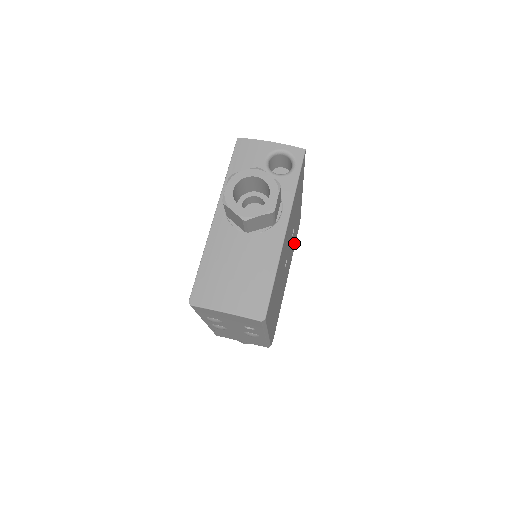
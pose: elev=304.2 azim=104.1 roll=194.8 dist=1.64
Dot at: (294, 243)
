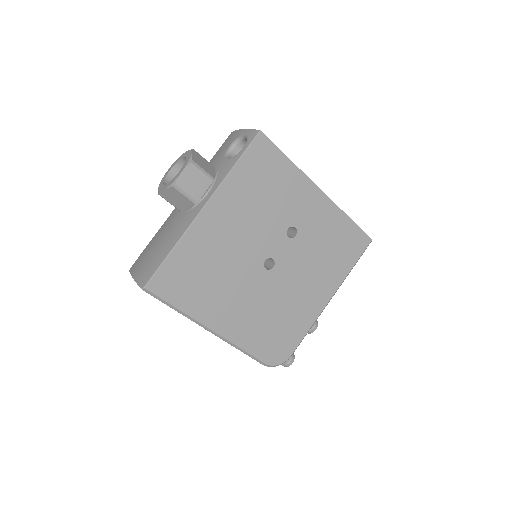
Dot at: (341, 259)
